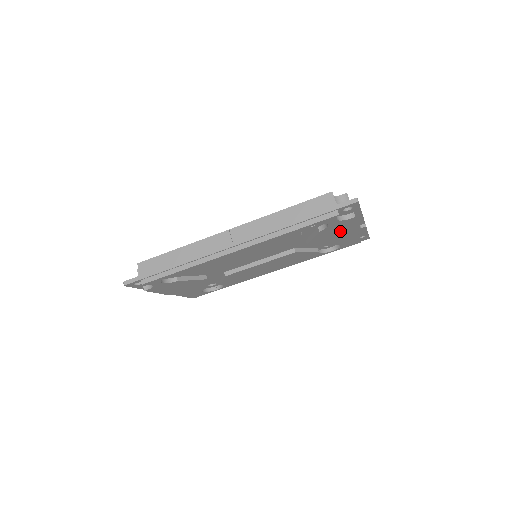
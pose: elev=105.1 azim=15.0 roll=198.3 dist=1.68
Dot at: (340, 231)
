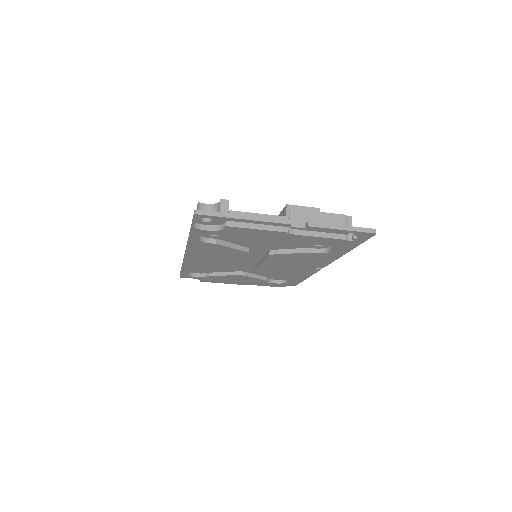
Dot at: (260, 236)
